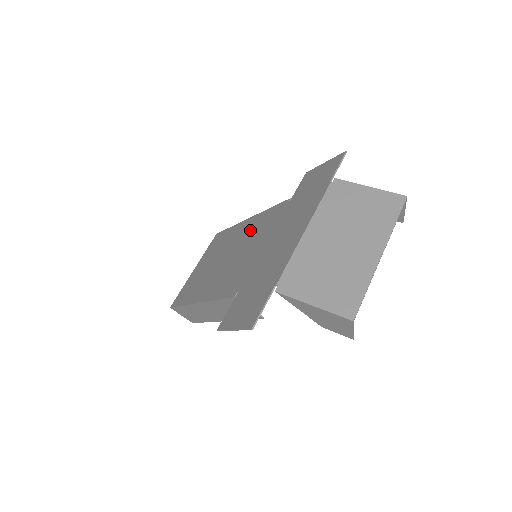
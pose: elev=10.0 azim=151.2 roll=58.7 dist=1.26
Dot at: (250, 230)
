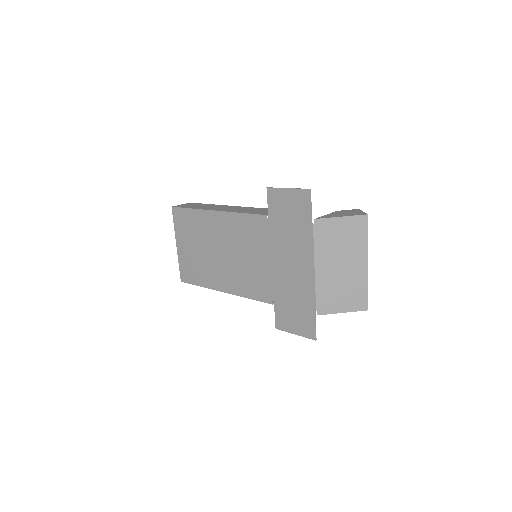
Dot at: (233, 232)
